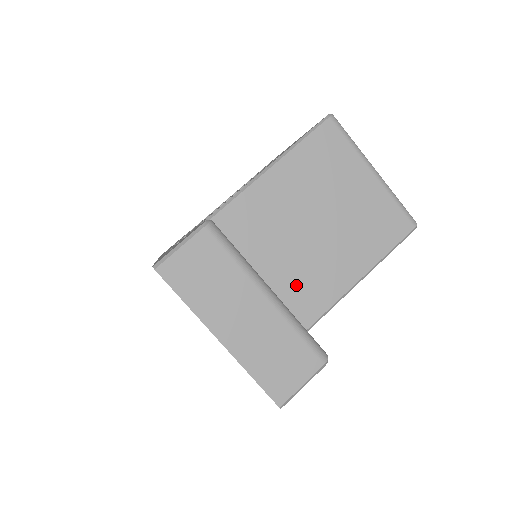
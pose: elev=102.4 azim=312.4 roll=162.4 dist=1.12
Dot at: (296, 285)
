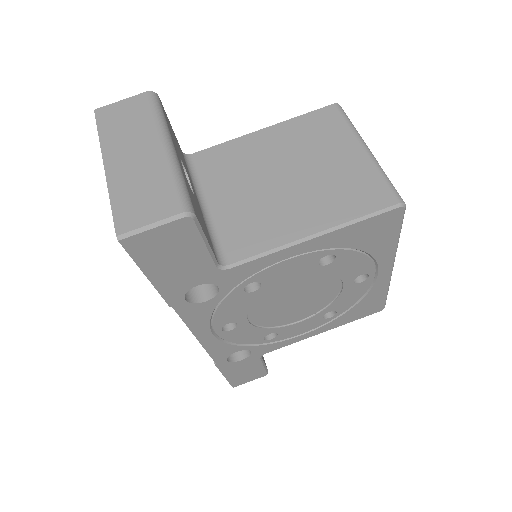
Dot at: (241, 220)
